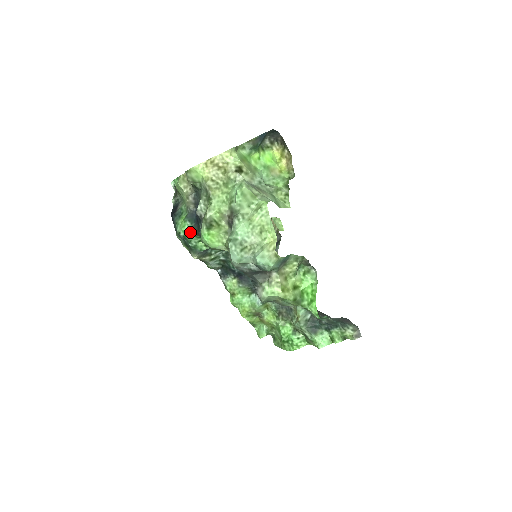
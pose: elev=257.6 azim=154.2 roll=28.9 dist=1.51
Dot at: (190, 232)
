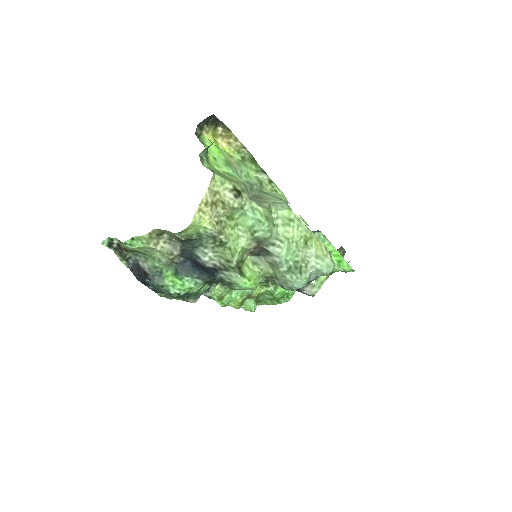
Dot at: (195, 286)
